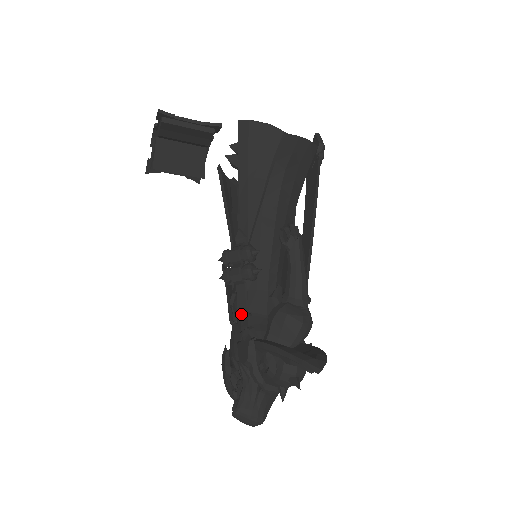
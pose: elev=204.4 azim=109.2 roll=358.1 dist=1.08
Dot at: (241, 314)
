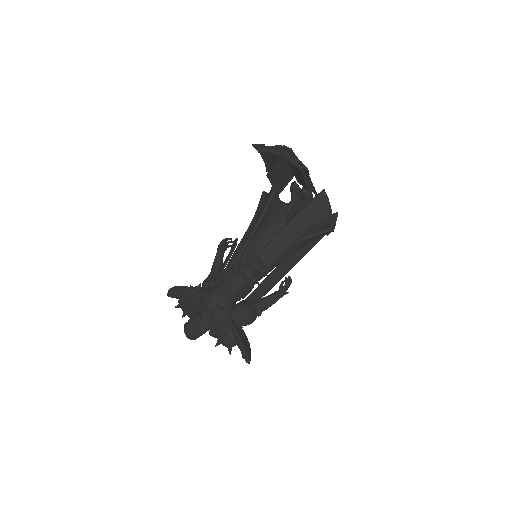
Dot at: (230, 291)
